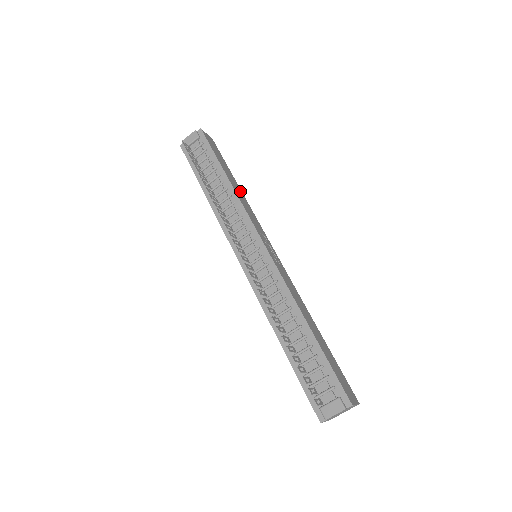
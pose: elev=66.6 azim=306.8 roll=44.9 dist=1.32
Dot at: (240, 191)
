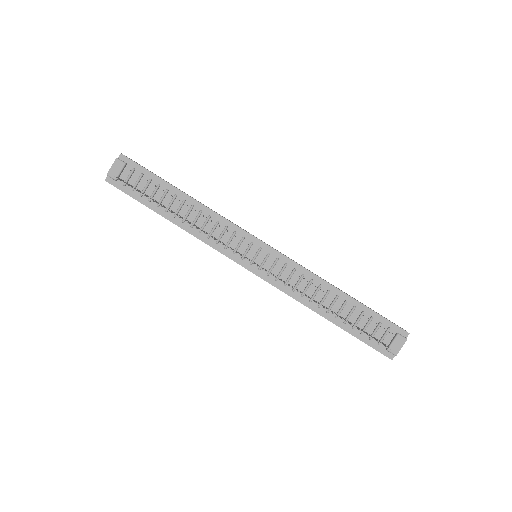
Dot at: occluded
